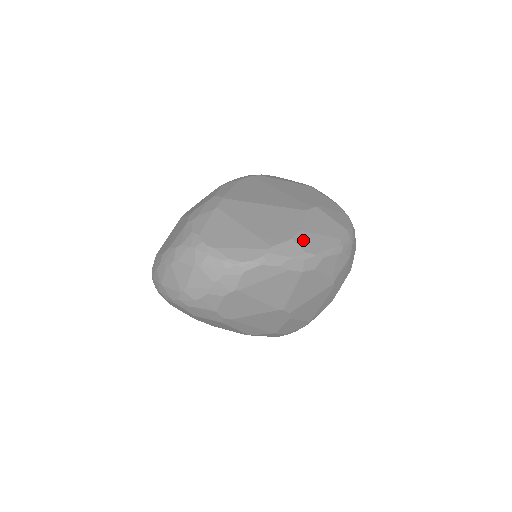
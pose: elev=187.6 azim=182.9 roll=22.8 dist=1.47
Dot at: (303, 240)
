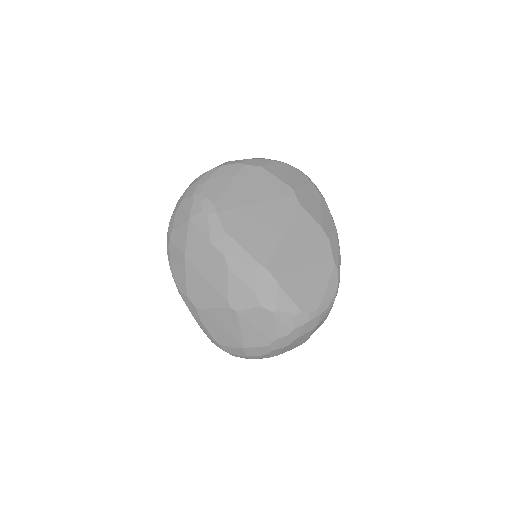
Dot at: (328, 231)
